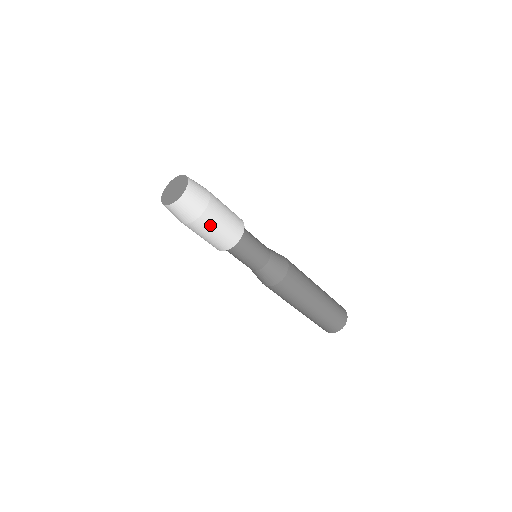
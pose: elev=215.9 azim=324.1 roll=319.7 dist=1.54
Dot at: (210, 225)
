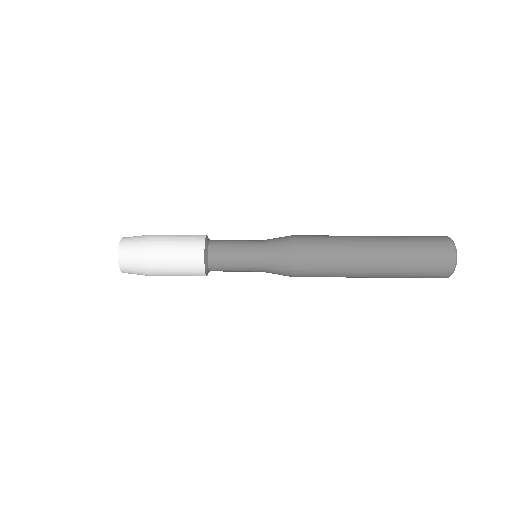
Dot at: (165, 274)
